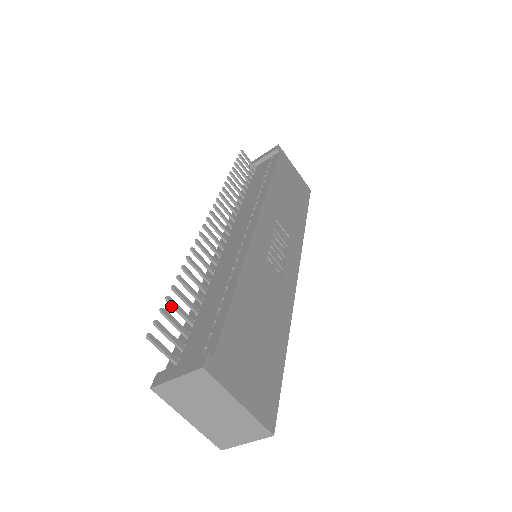
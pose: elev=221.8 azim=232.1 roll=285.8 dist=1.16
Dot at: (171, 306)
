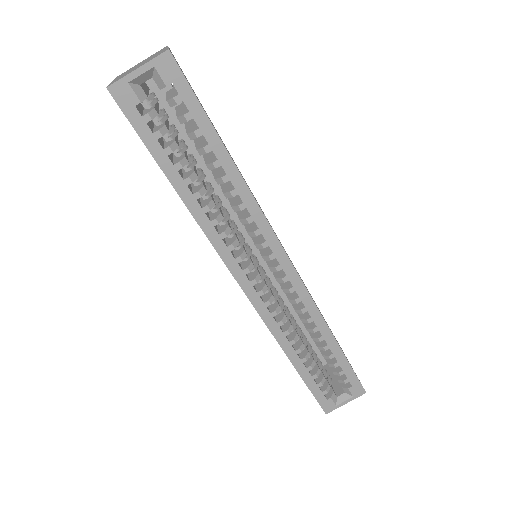
Dot at: occluded
